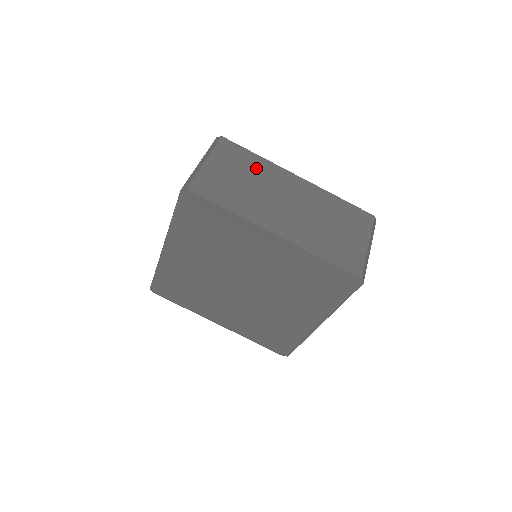
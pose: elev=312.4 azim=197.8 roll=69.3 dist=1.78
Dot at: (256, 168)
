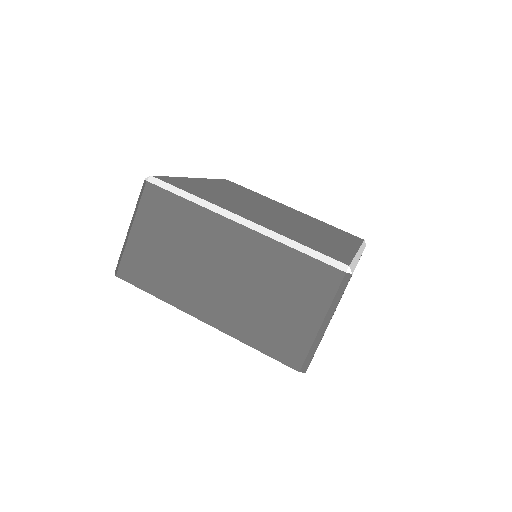
Dot at: (186, 225)
